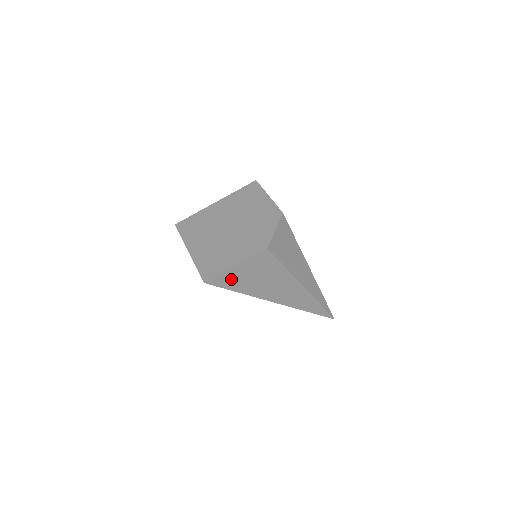
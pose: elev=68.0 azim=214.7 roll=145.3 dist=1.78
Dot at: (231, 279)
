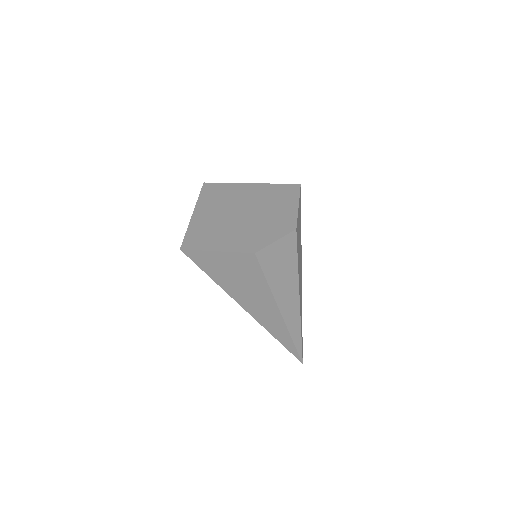
Dot at: (208, 261)
